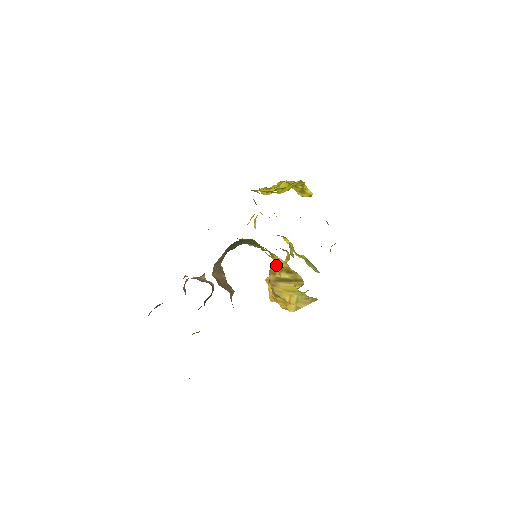
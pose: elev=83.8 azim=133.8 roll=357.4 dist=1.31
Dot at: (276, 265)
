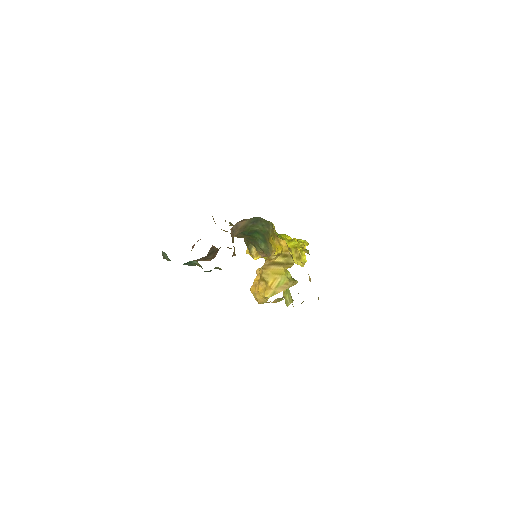
Dot at: (275, 254)
